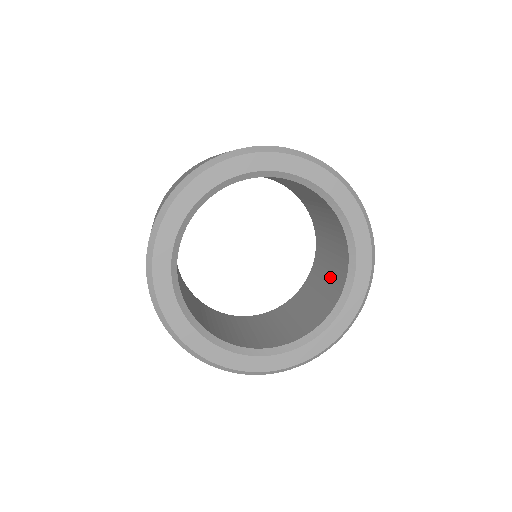
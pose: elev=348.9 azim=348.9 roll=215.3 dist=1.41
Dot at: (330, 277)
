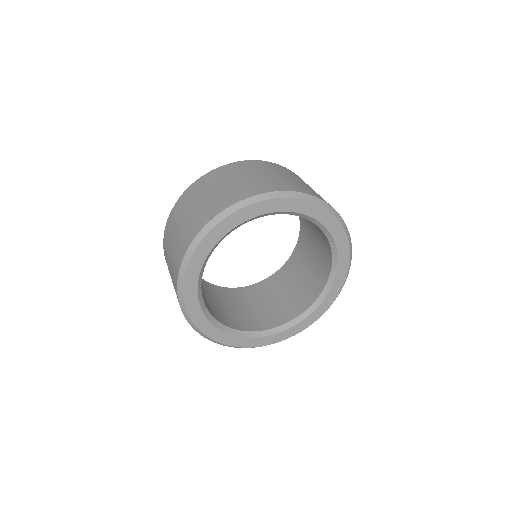
Dot at: (313, 223)
